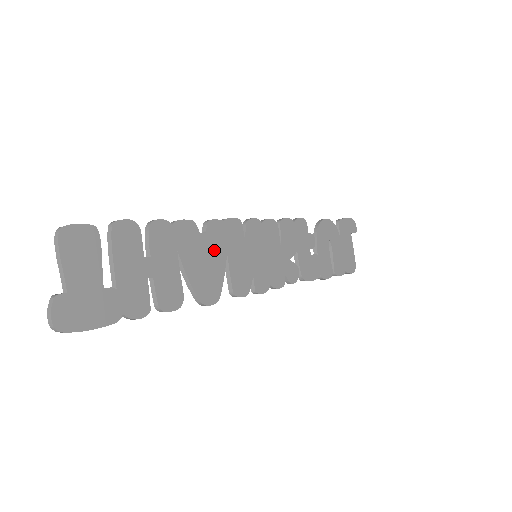
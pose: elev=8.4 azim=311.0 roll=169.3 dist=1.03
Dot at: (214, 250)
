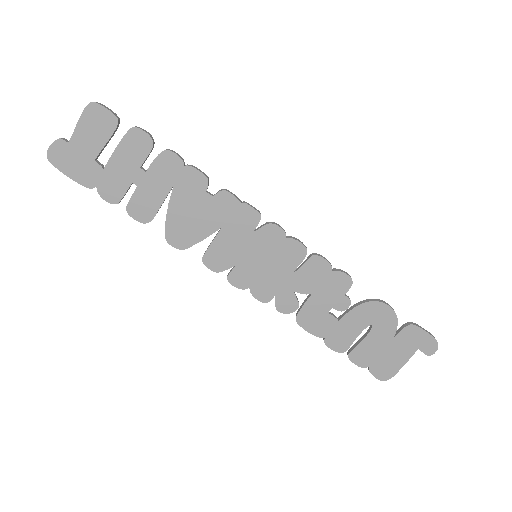
Dot at: (210, 214)
